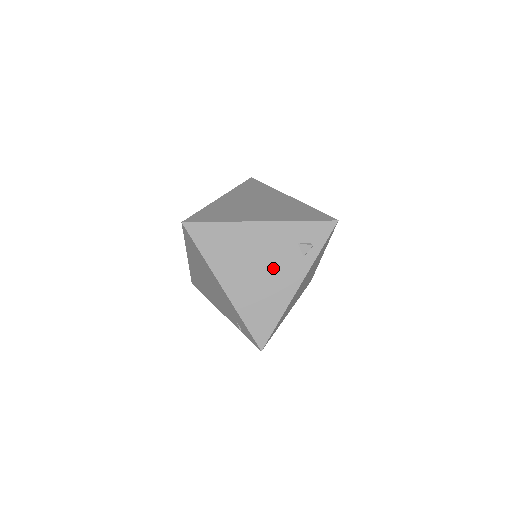
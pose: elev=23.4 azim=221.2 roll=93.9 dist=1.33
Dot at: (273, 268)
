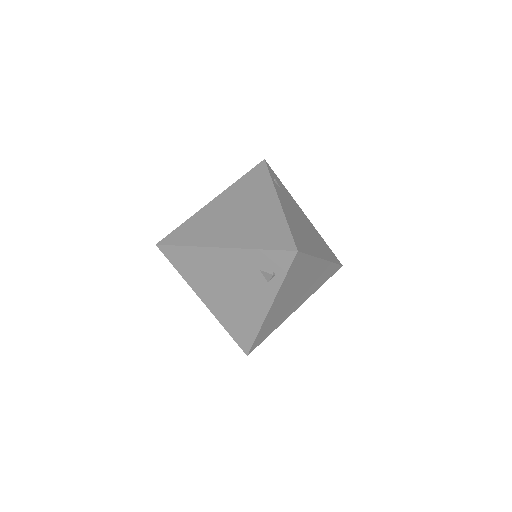
Dot at: (242, 290)
